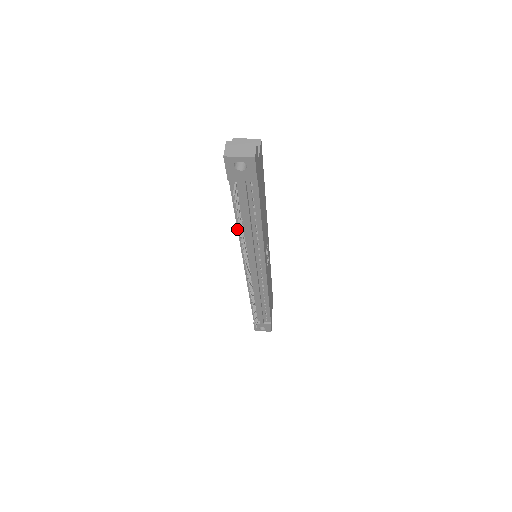
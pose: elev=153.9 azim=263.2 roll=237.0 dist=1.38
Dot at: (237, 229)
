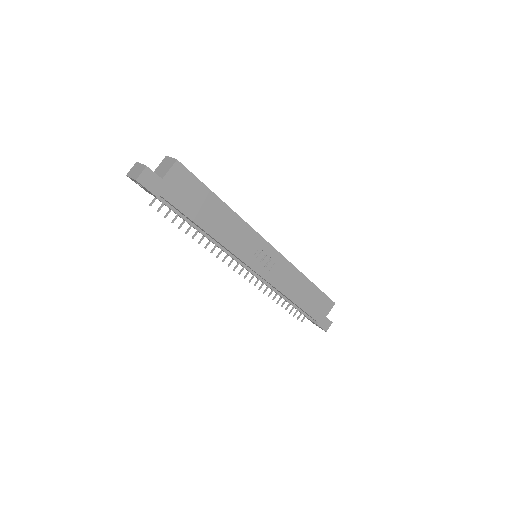
Dot at: occluded
